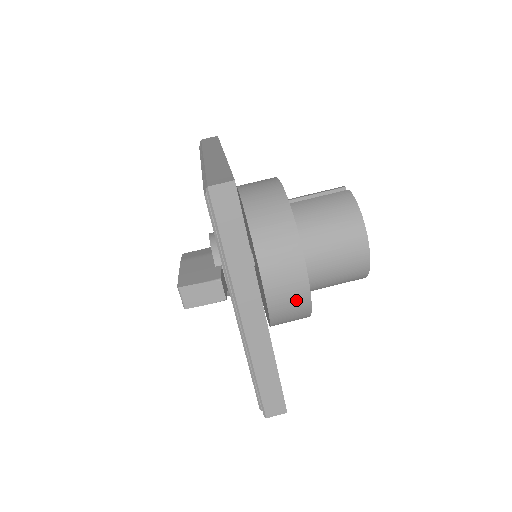
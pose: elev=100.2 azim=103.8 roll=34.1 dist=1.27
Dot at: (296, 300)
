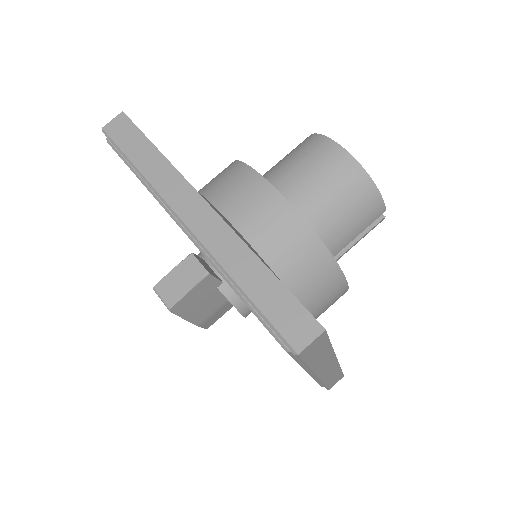
Dot at: (277, 218)
